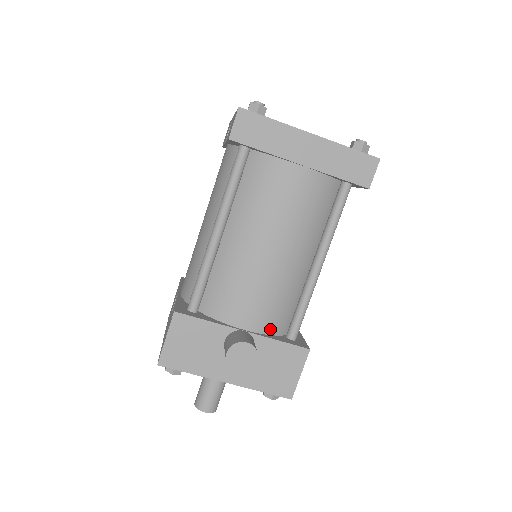
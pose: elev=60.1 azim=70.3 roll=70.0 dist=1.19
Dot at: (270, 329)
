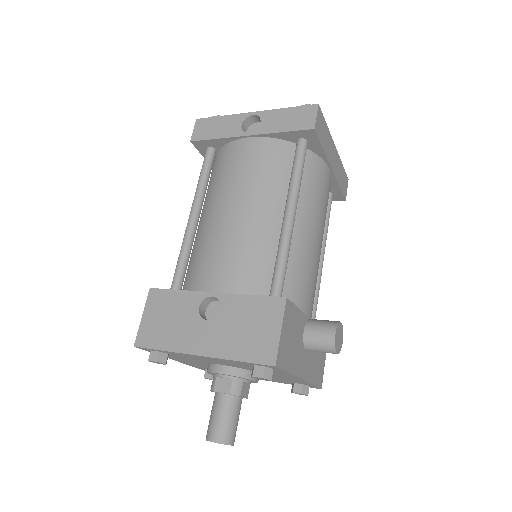
Dot at: occluded
